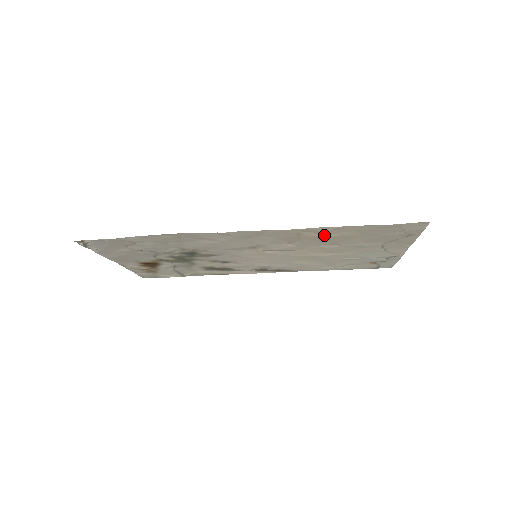
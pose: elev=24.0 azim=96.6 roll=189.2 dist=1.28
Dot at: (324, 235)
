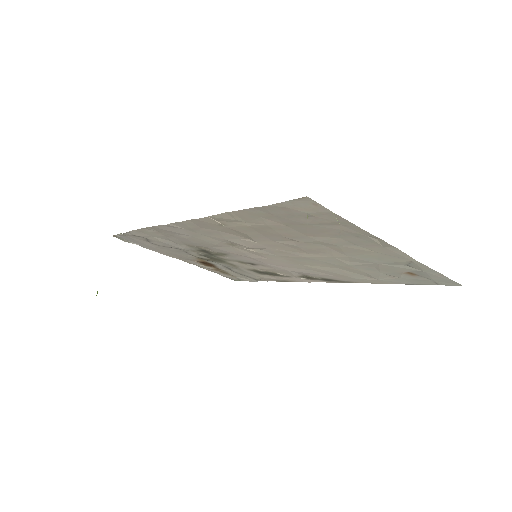
Dot at: (246, 225)
